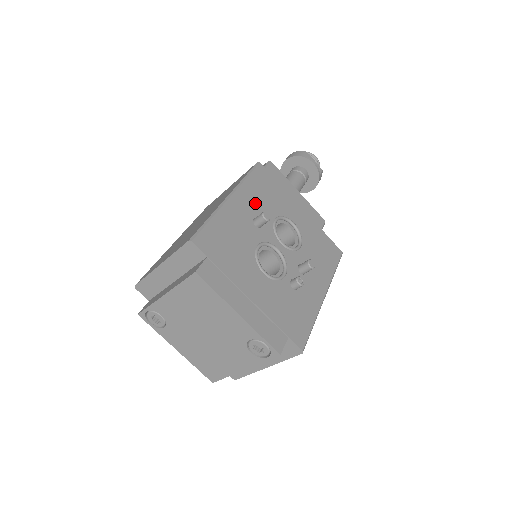
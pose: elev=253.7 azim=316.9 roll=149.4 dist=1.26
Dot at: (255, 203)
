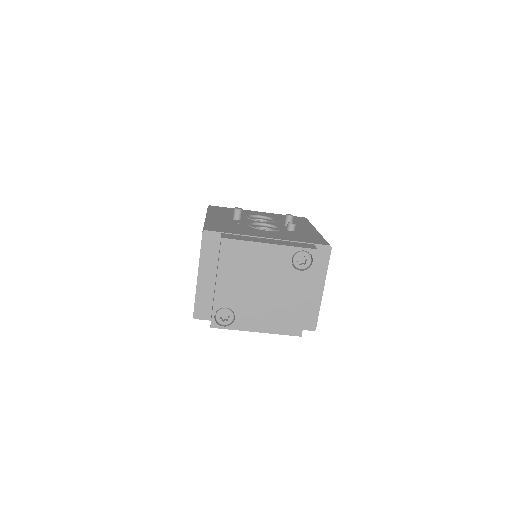
Dot at: (226, 215)
